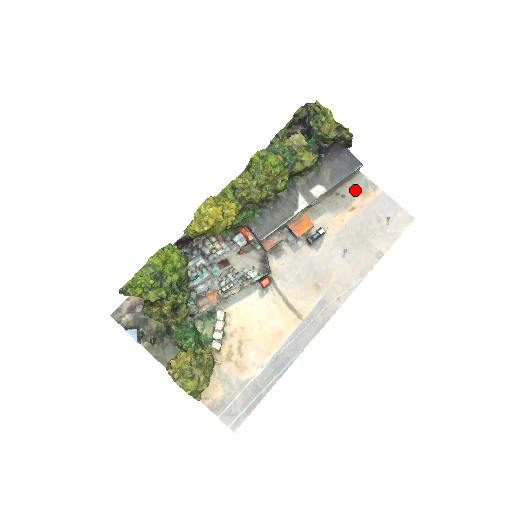
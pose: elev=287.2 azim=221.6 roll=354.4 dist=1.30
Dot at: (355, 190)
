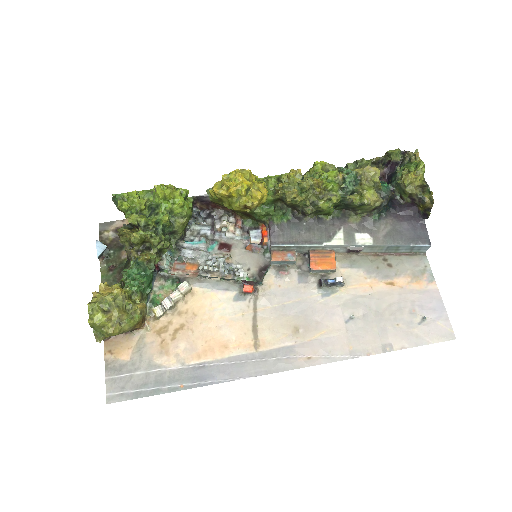
Dot at: (407, 268)
